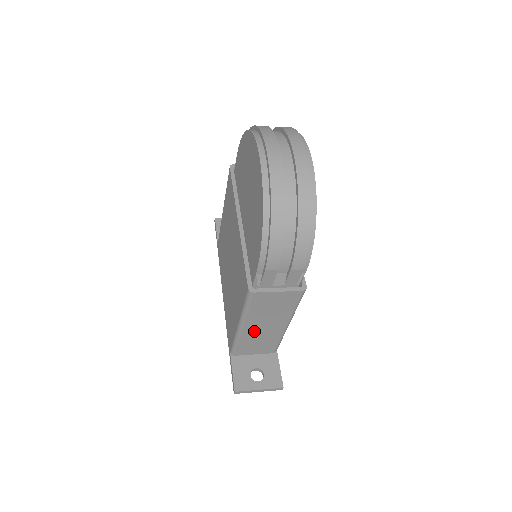
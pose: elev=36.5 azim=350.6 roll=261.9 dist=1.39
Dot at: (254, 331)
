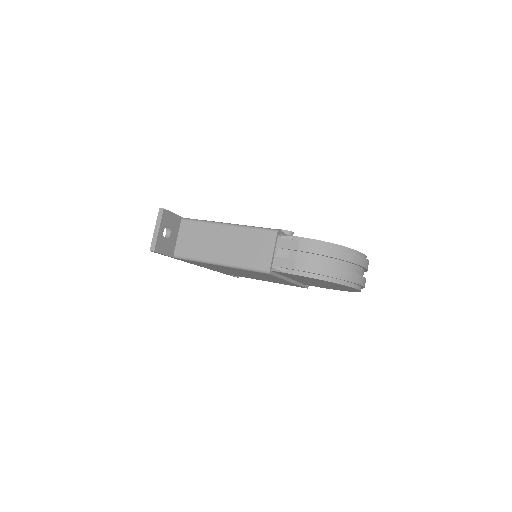
Dot at: occluded
